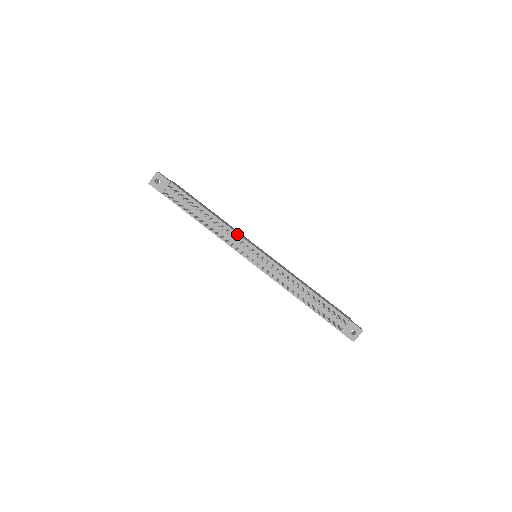
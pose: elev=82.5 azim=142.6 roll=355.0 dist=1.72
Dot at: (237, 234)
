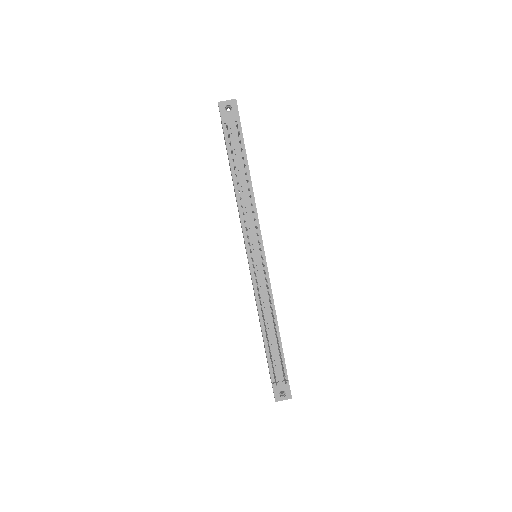
Dot at: (258, 223)
